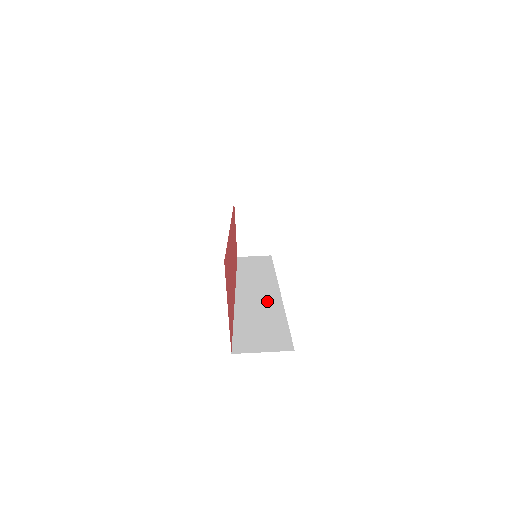
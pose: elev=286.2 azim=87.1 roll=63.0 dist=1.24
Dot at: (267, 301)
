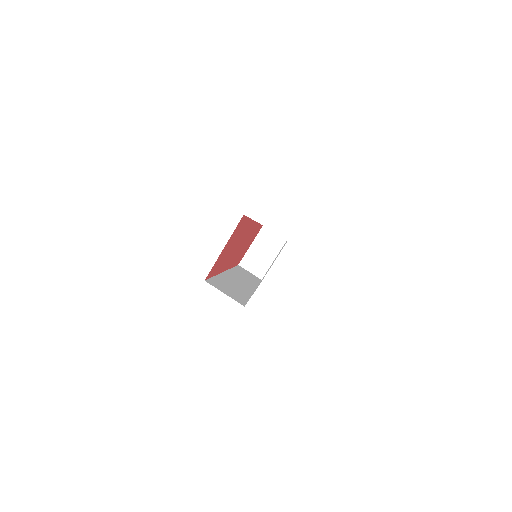
Dot at: (243, 287)
